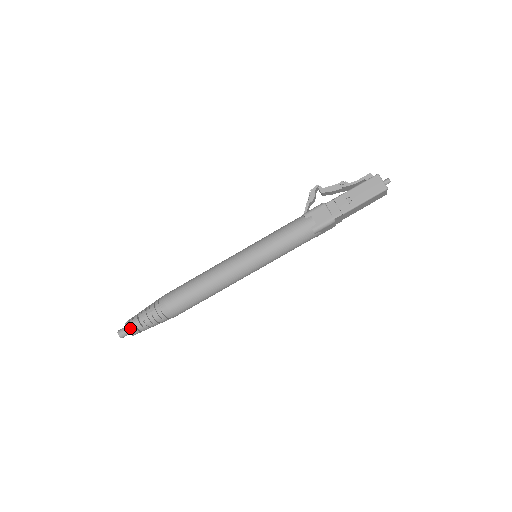
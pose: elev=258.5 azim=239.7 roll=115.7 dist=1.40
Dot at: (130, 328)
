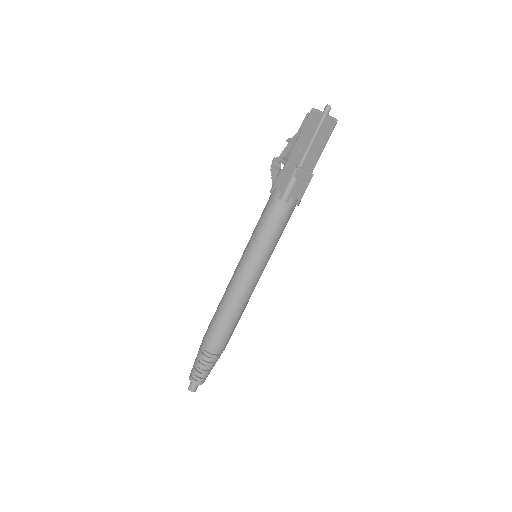
Dot at: (192, 379)
